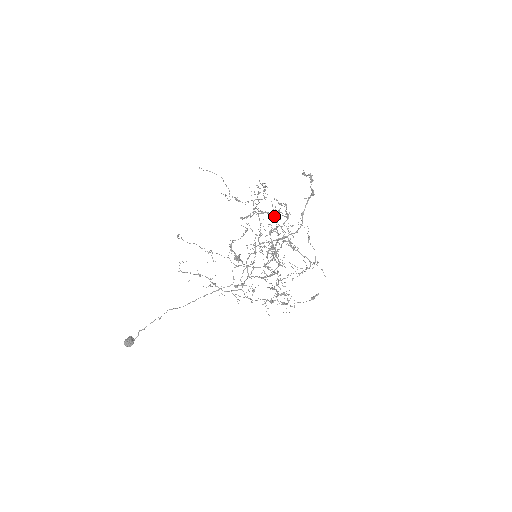
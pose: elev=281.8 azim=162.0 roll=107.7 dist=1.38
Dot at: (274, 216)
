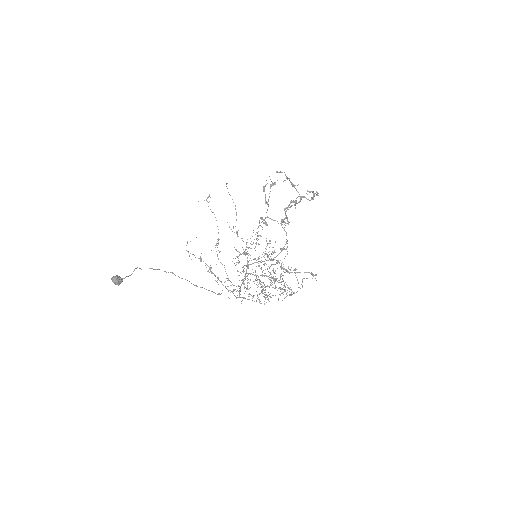
Dot at: occluded
